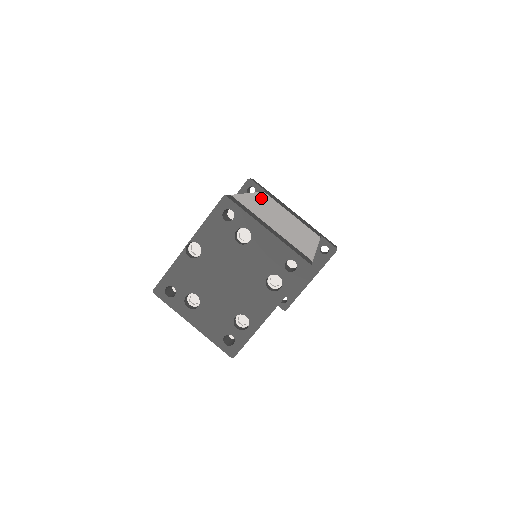
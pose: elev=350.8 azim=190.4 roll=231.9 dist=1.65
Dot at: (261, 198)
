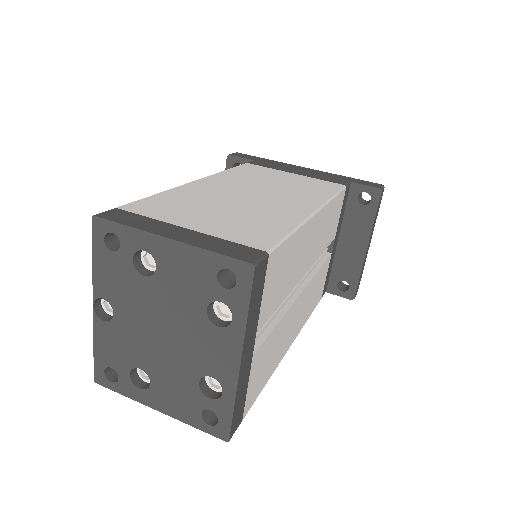
Dot at: (223, 178)
